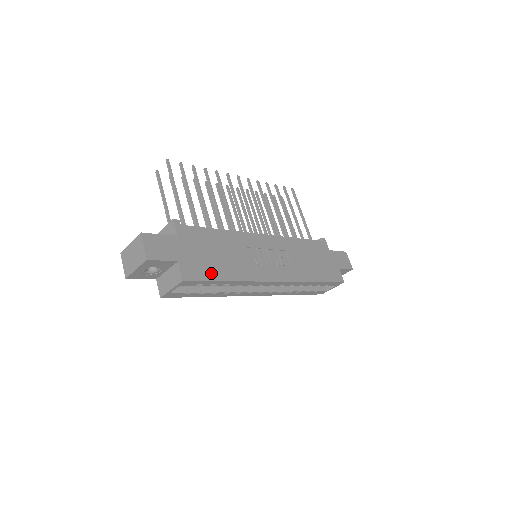
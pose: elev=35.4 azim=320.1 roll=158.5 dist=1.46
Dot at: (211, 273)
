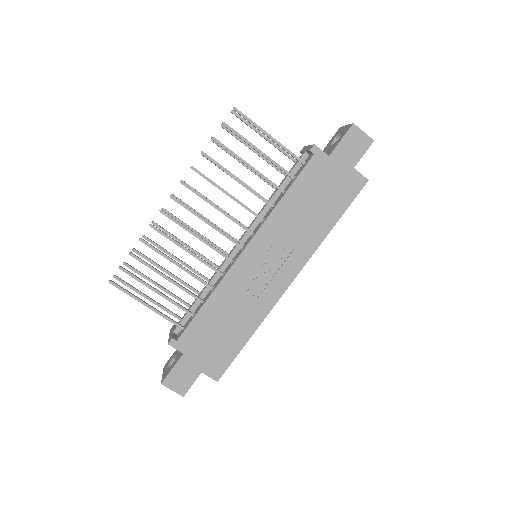
Dot at: (231, 351)
